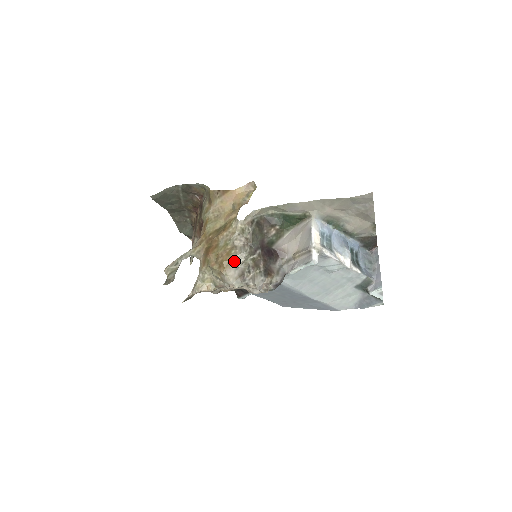
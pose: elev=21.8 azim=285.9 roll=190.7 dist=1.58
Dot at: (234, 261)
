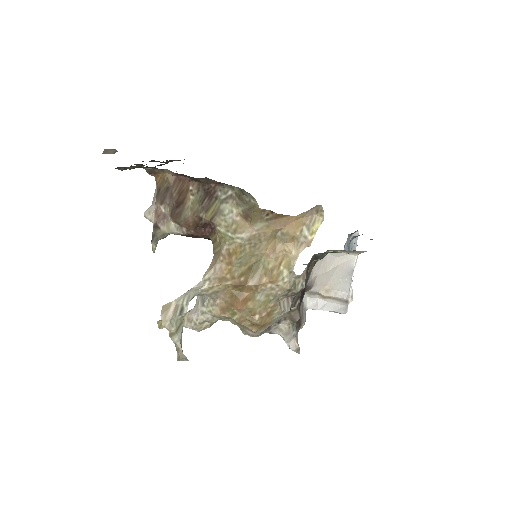
Dot at: (273, 321)
